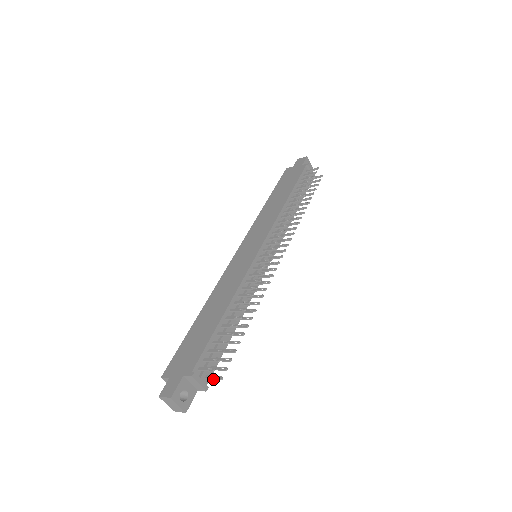
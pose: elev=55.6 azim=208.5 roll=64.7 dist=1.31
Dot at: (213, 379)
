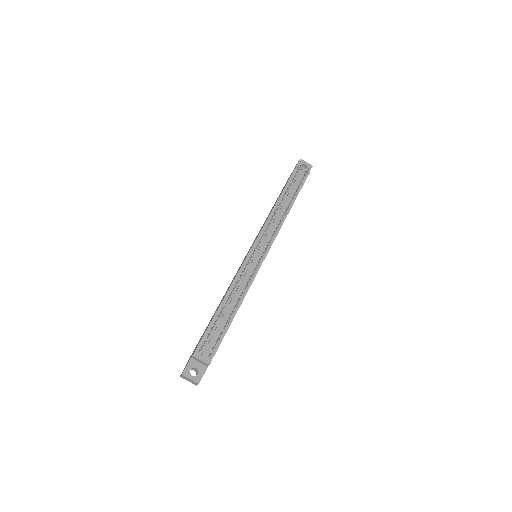
Dot at: (210, 355)
